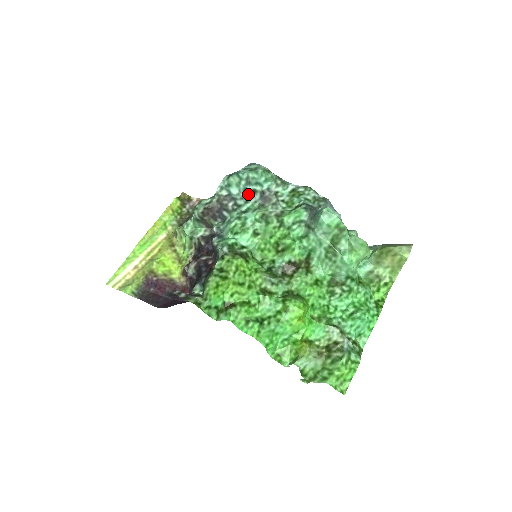
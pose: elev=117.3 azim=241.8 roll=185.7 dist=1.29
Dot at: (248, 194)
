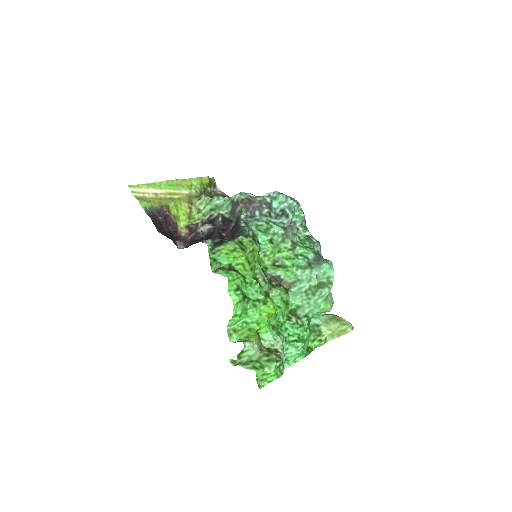
Dot at: (282, 214)
